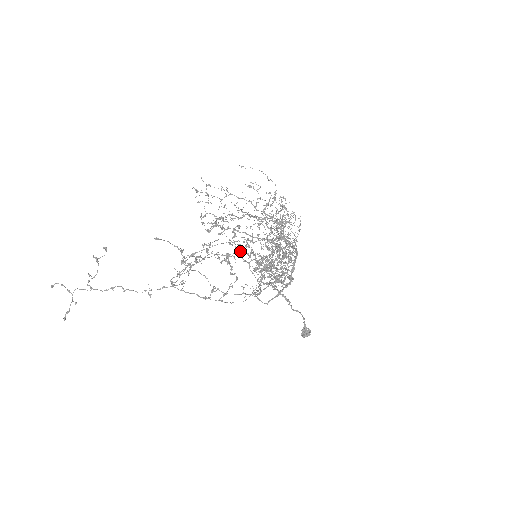
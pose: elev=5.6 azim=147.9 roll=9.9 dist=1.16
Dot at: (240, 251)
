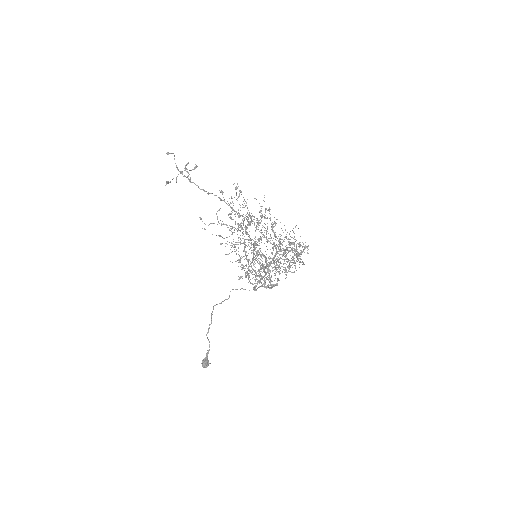
Dot at: occluded
